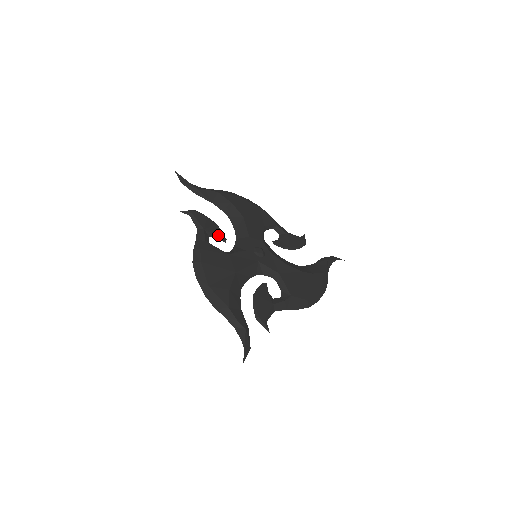
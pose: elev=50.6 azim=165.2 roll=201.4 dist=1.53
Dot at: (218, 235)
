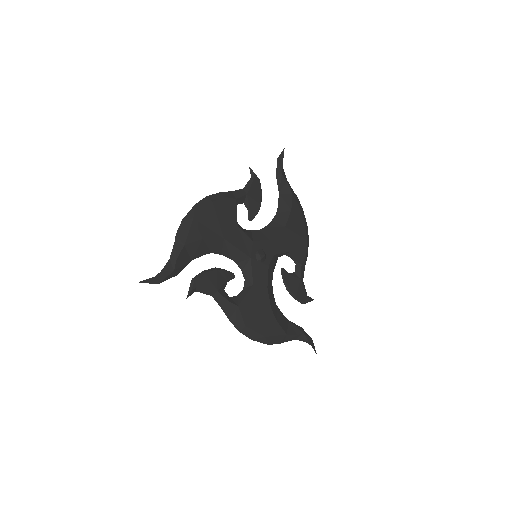
Dot at: (251, 210)
